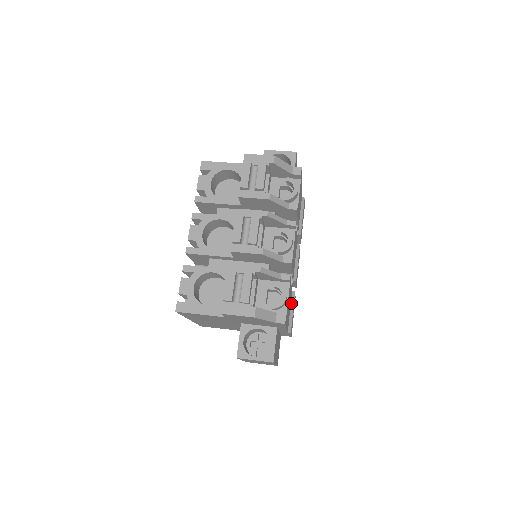
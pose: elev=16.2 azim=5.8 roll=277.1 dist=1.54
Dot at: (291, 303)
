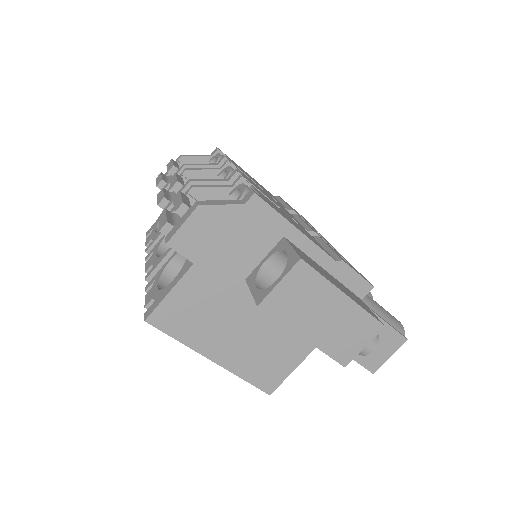
Dot at: (319, 243)
